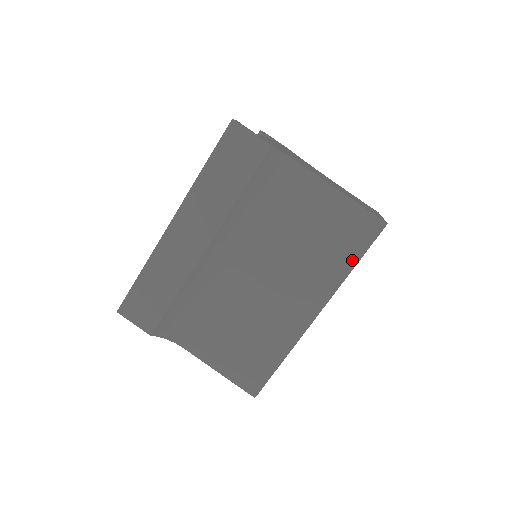
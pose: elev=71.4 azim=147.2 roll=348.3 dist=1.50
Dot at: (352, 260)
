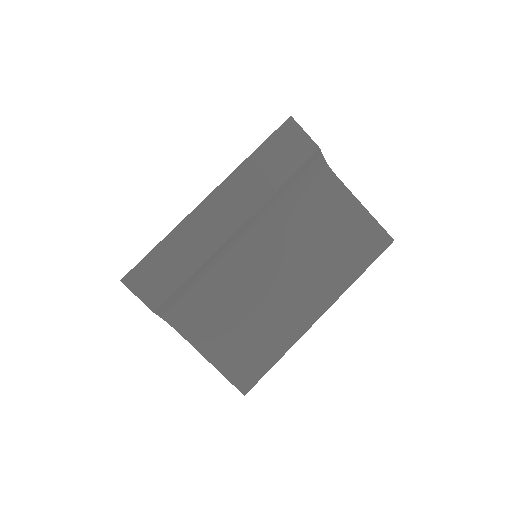
Dot at: (361, 267)
